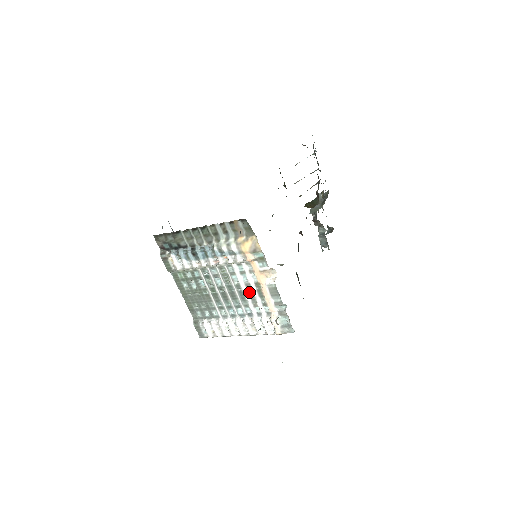
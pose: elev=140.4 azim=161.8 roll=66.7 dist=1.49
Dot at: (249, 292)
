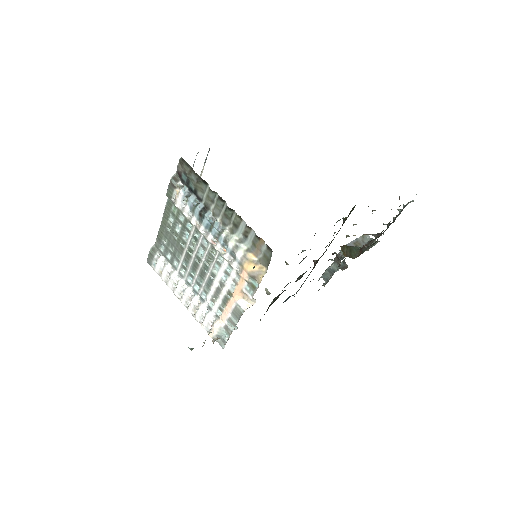
Dot at: (218, 288)
